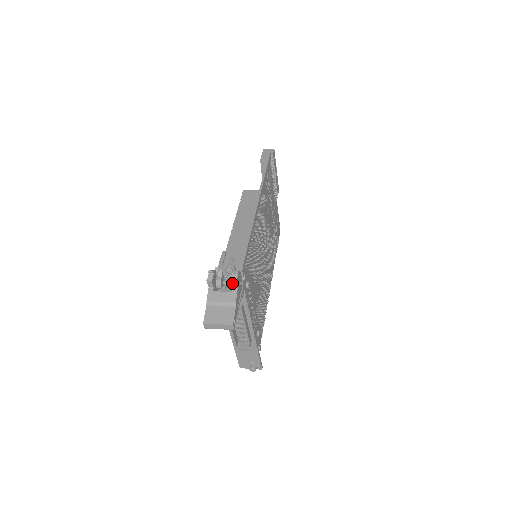
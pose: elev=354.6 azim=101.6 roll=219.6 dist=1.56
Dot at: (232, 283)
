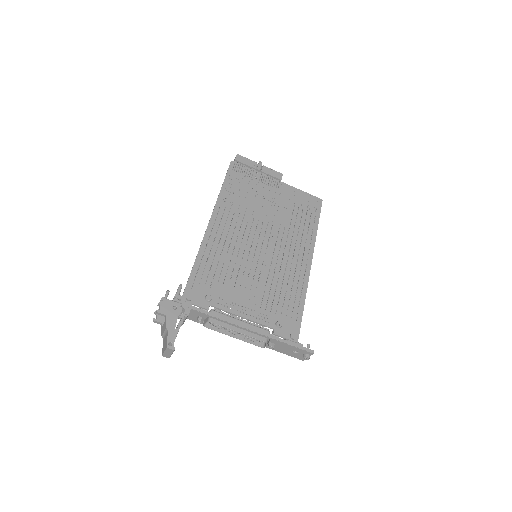
Dot at: (159, 314)
